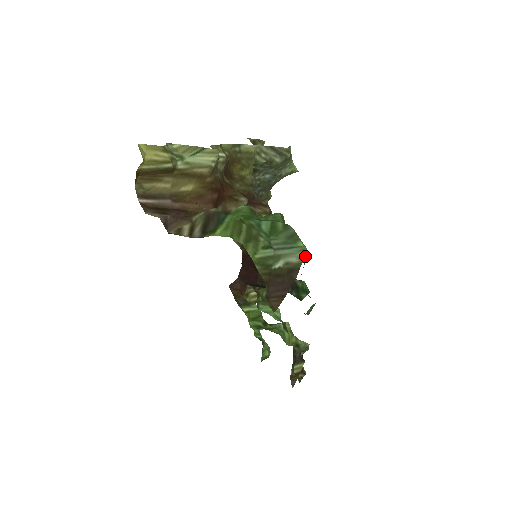
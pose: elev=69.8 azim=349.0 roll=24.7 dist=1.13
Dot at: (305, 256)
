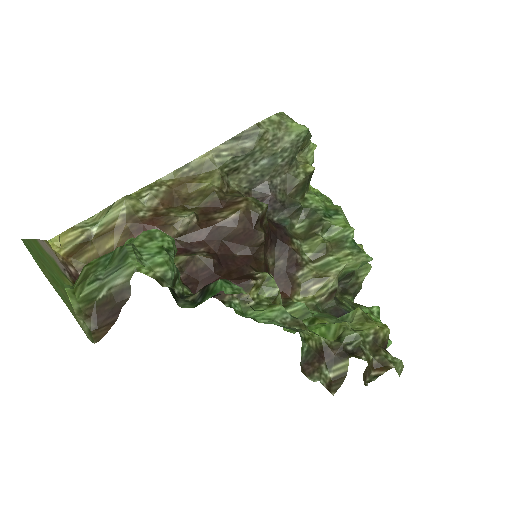
Dot at: (135, 271)
